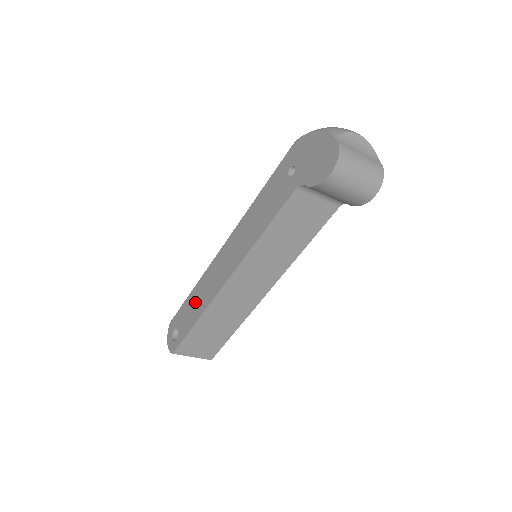
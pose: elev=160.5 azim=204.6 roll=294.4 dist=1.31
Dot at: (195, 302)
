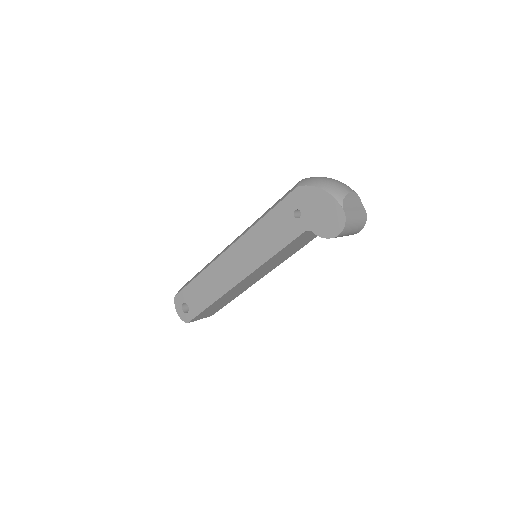
Dot at: (204, 288)
